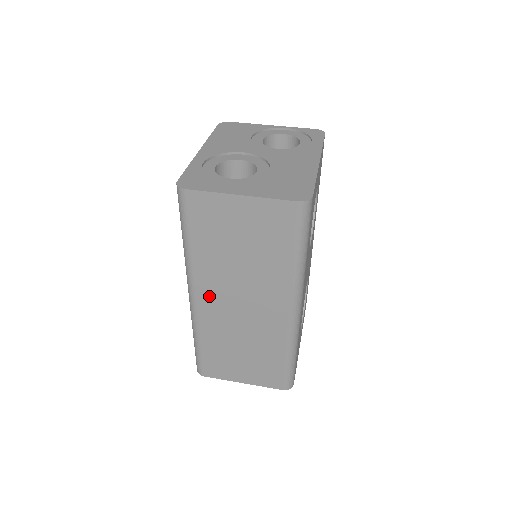
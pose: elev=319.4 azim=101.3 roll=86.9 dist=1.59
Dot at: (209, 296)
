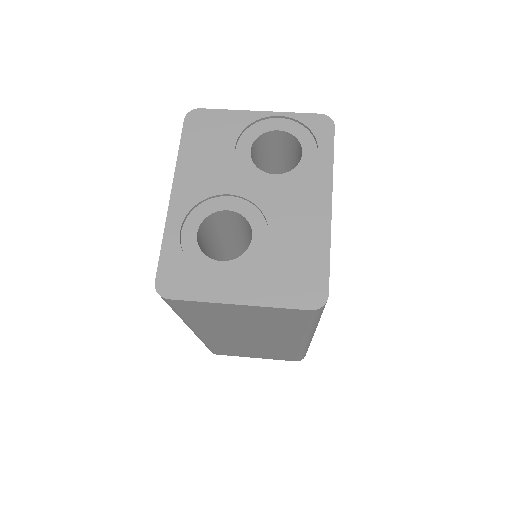
Dot at: (213, 335)
